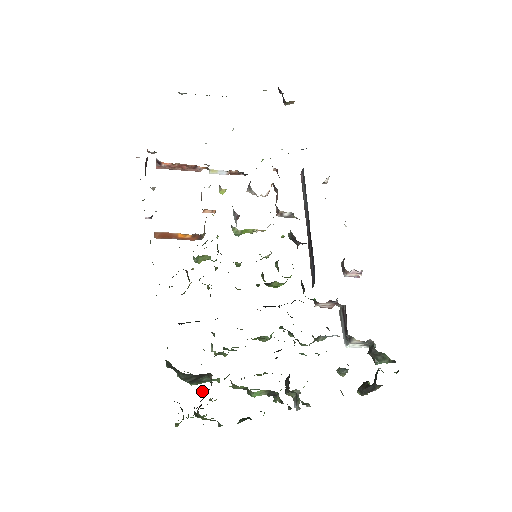
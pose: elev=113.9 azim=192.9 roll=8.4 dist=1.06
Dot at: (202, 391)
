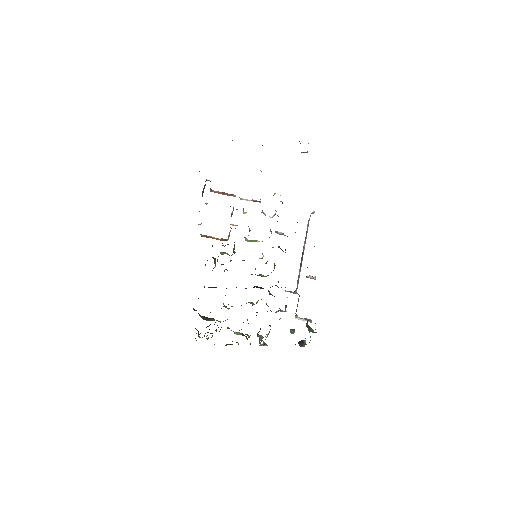
Dot at: (208, 326)
